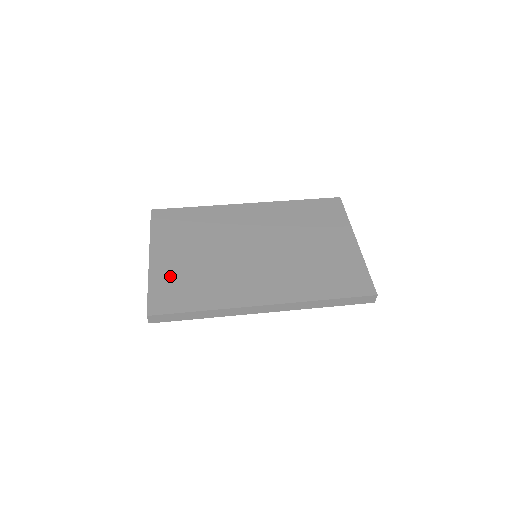
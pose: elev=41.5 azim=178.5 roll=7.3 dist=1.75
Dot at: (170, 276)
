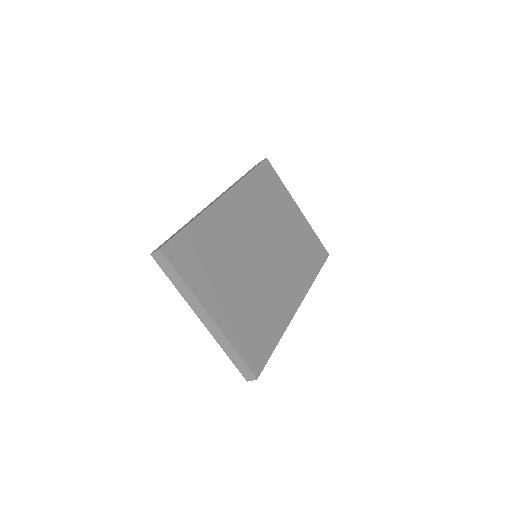
Dot at: (240, 326)
